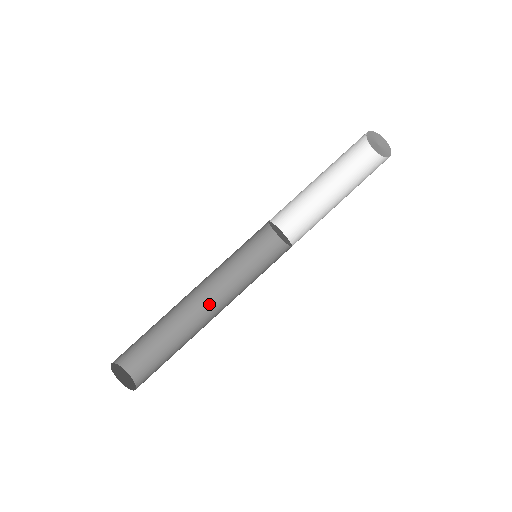
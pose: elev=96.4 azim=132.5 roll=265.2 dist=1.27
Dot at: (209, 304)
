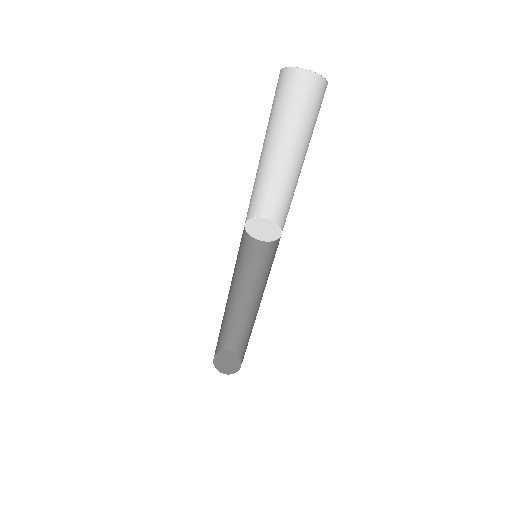
Dot at: (256, 298)
